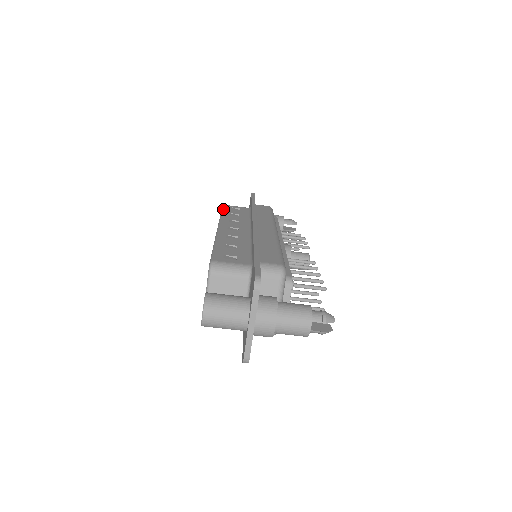
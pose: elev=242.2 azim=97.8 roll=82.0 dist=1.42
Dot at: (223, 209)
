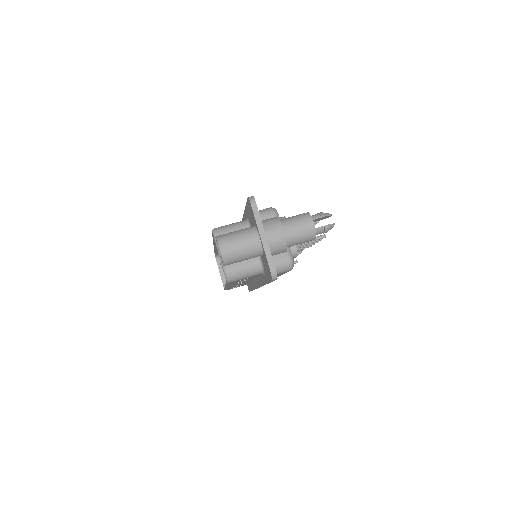
Dot at: occluded
